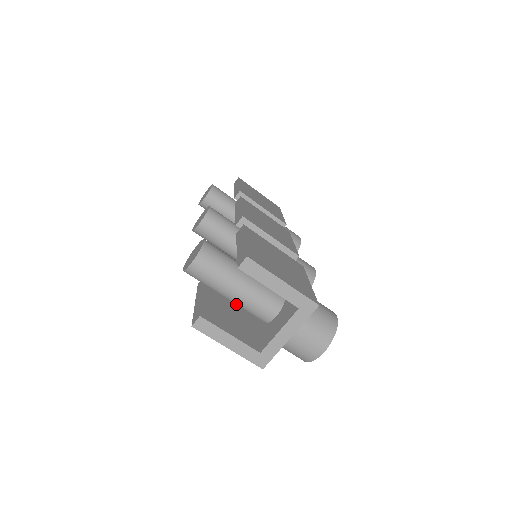
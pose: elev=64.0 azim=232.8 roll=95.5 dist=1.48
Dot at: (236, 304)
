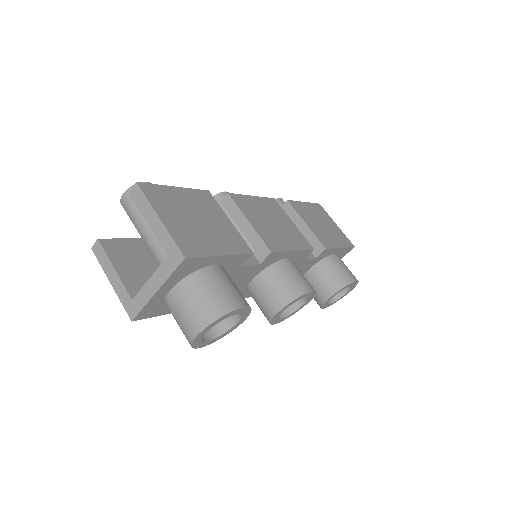
Dot at: occluded
